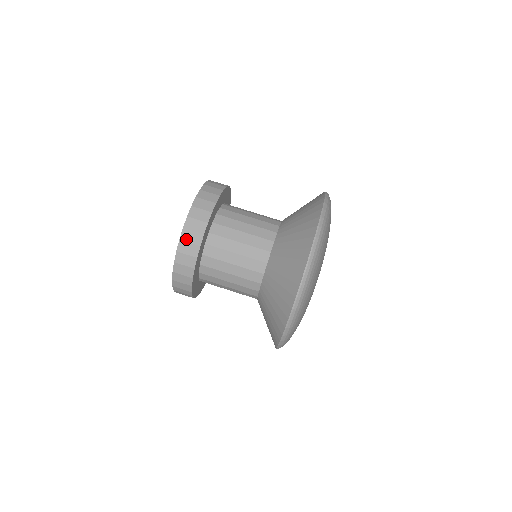
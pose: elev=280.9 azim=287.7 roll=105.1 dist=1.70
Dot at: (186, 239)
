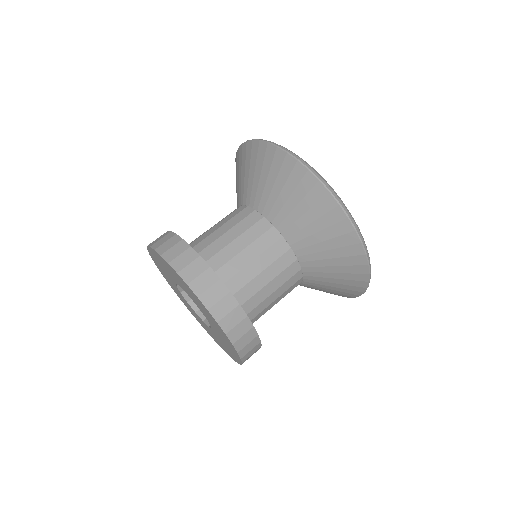
Dot at: (222, 315)
